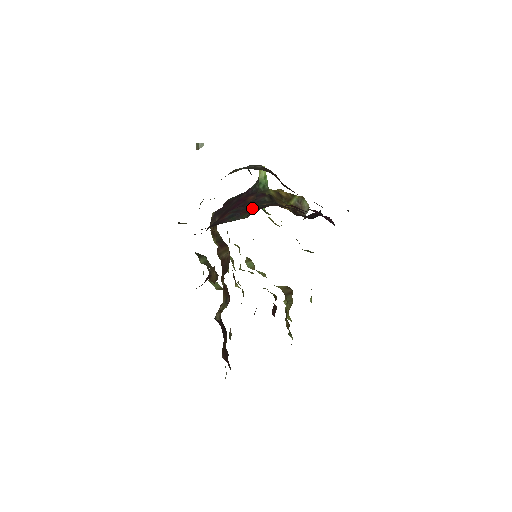
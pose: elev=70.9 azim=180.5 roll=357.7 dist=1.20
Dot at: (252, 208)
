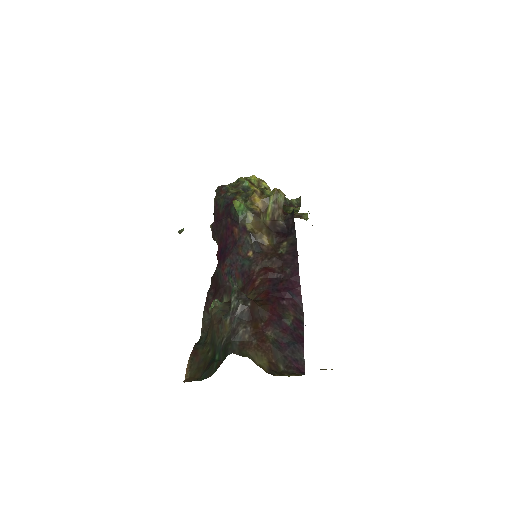
Dot at: (241, 266)
